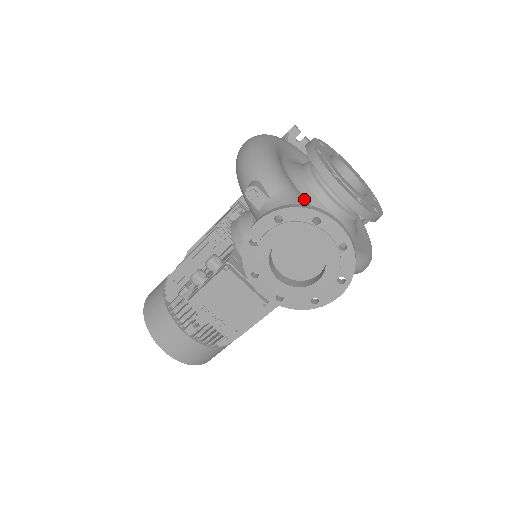
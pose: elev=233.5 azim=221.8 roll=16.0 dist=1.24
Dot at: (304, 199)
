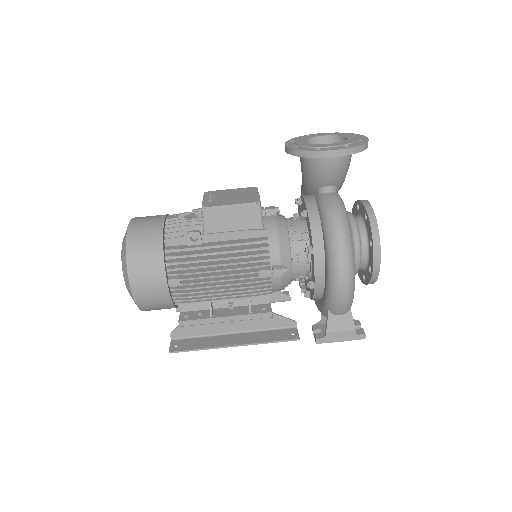
Dot at: occluded
